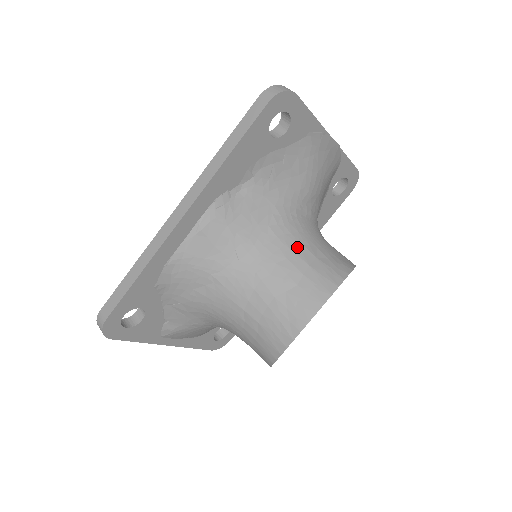
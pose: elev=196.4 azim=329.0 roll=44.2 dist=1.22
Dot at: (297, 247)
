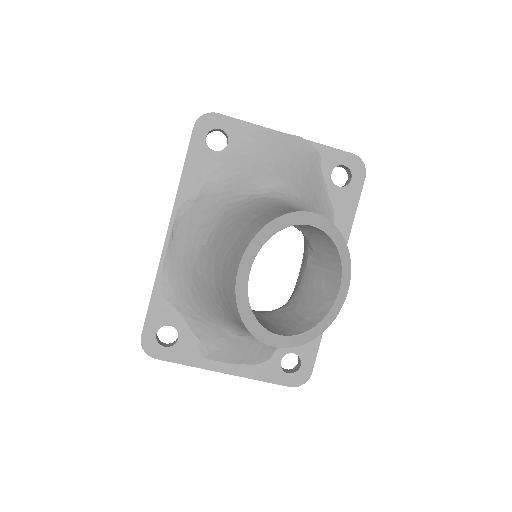
Dot at: (244, 216)
